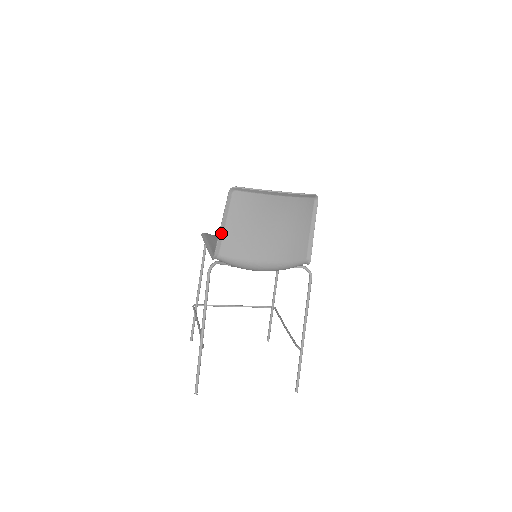
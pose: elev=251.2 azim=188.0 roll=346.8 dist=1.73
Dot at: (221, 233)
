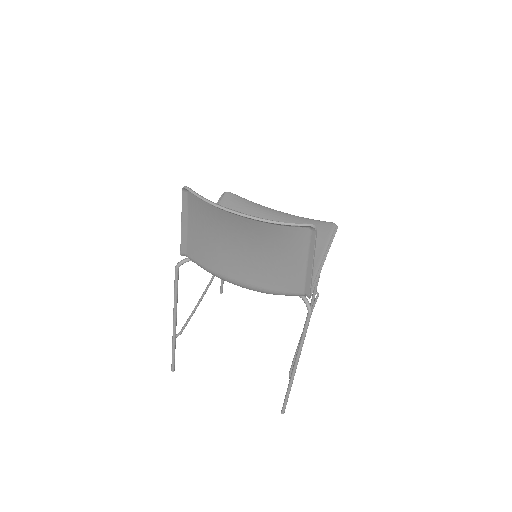
Dot at: (183, 233)
